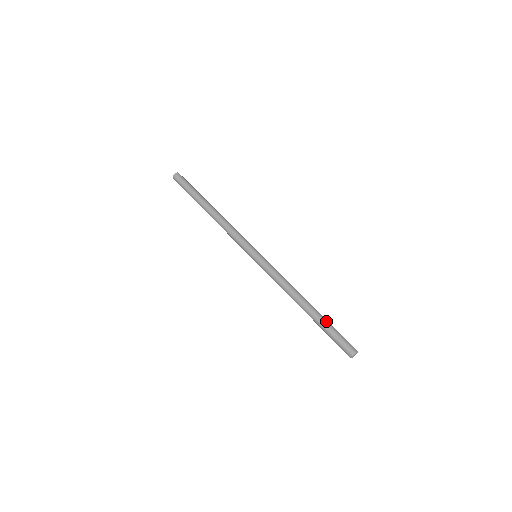
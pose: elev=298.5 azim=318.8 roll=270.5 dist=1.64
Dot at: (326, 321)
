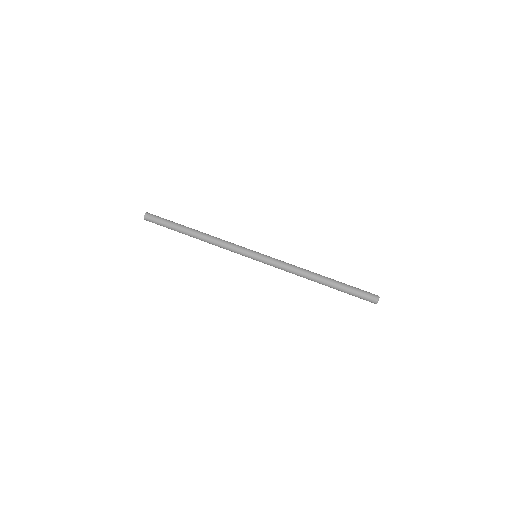
Dot at: (343, 283)
